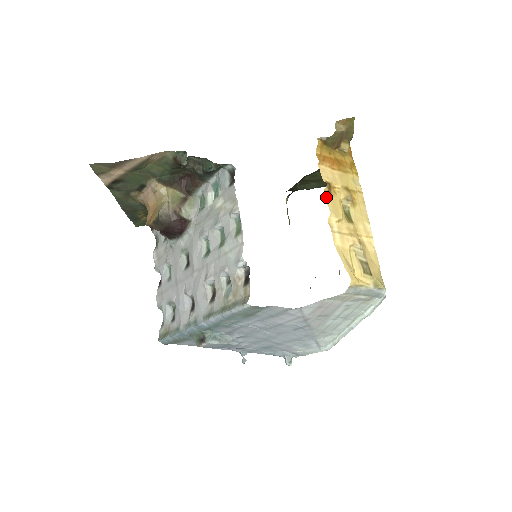
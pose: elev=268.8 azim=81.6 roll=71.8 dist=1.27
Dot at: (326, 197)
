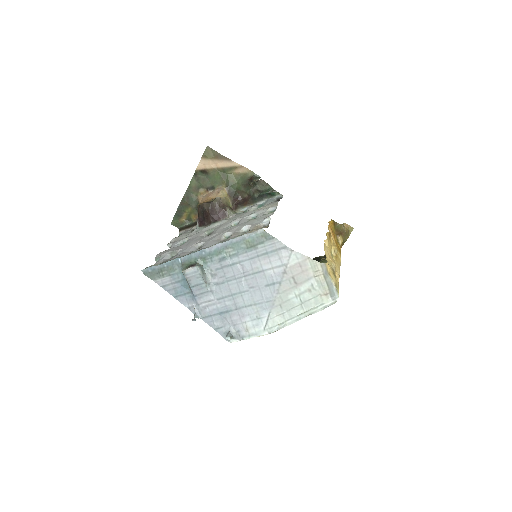
Dot at: (327, 235)
